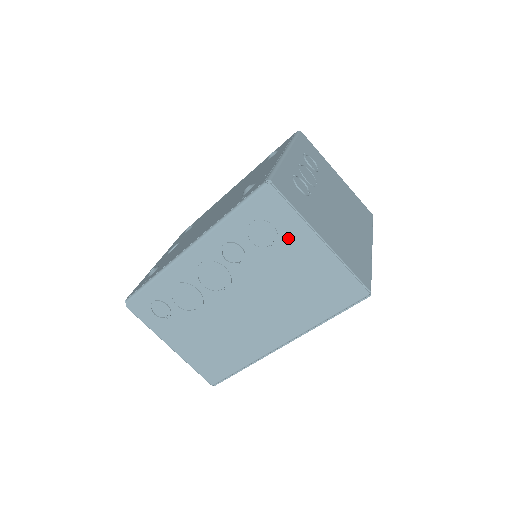
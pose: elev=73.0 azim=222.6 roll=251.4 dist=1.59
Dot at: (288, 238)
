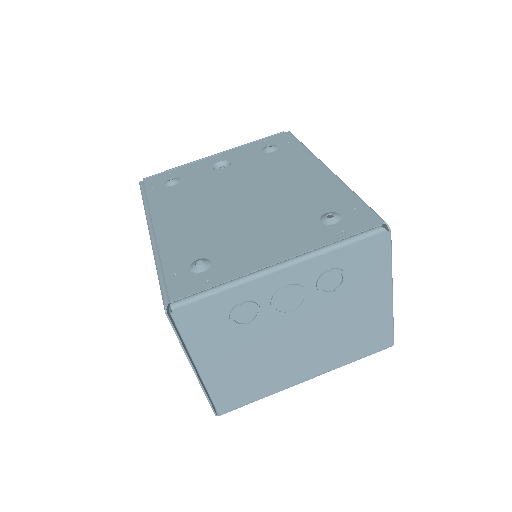
Dot at: occluded
